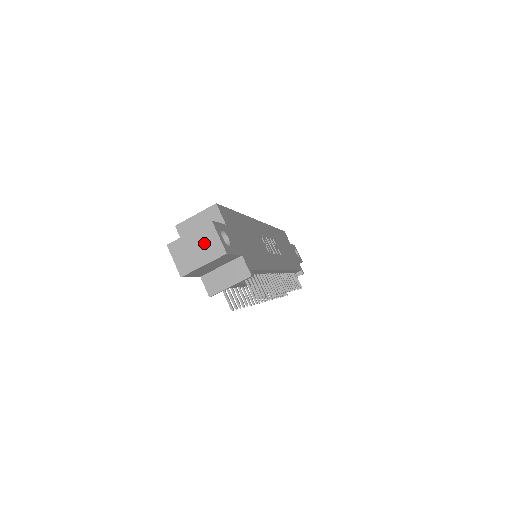
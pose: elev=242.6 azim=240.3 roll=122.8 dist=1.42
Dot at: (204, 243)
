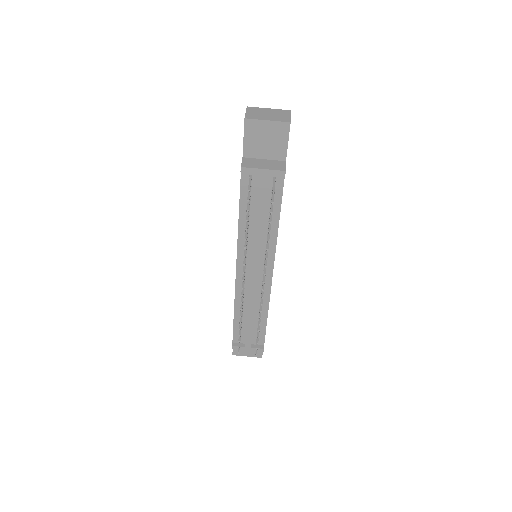
Dot at: (277, 114)
